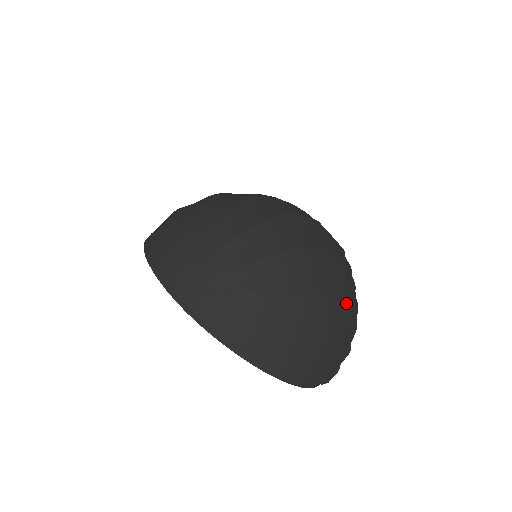
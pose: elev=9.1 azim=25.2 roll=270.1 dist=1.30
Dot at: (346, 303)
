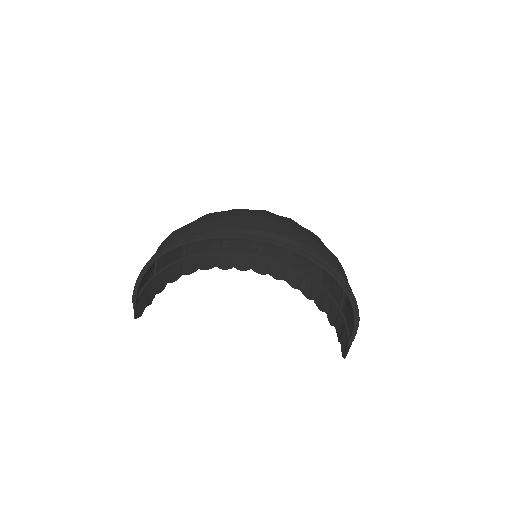
Dot at: (326, 281)
